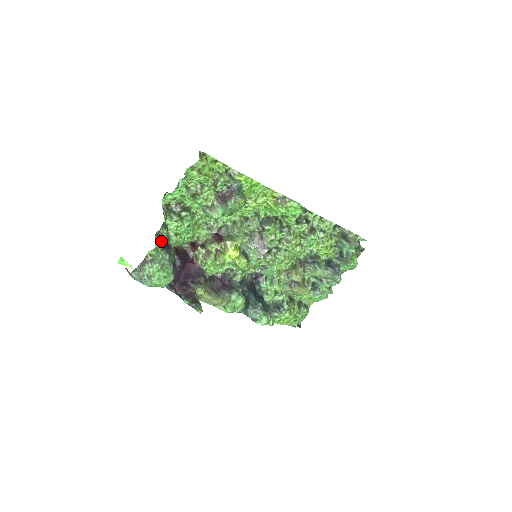
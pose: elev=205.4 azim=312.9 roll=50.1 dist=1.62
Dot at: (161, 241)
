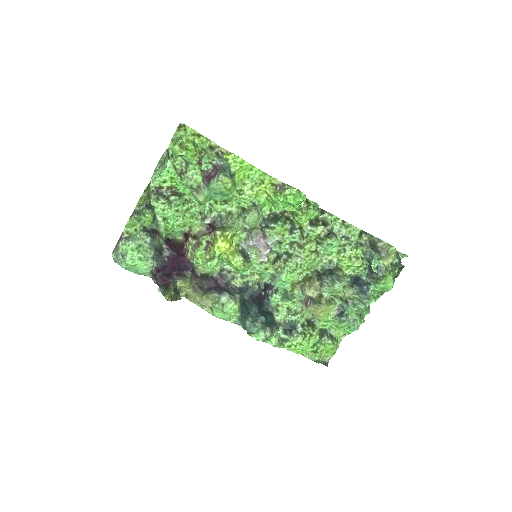
Dot at: (140, 220)
